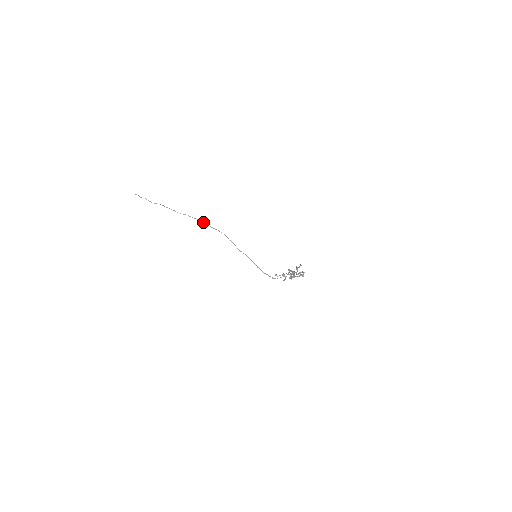
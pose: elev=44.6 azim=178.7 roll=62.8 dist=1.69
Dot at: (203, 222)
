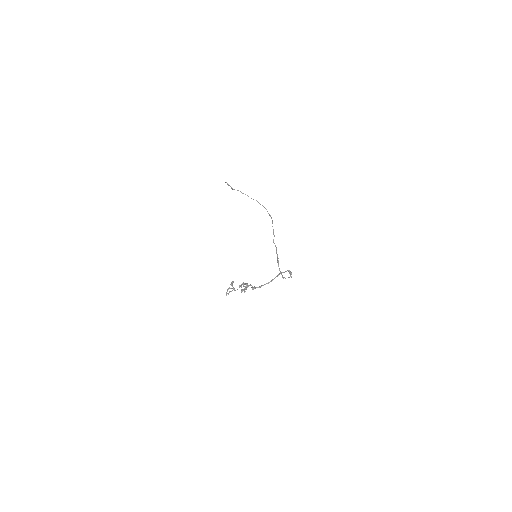
Dot at: (265, 208)
